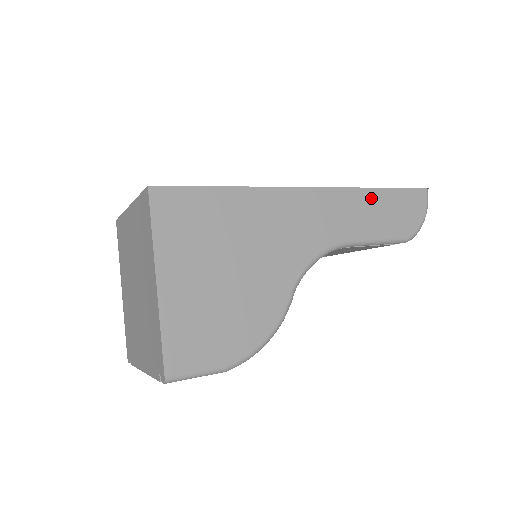
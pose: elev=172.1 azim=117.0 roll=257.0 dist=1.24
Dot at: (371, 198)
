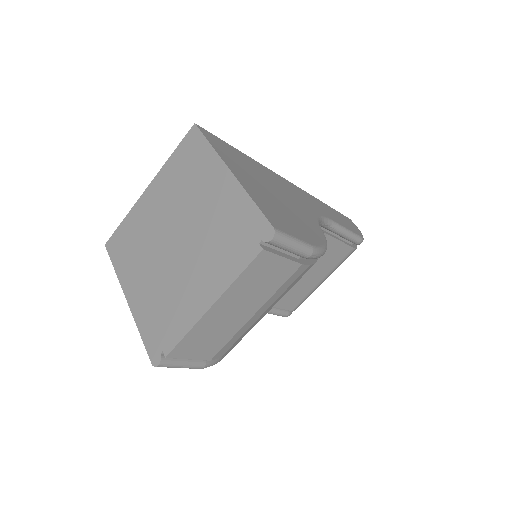
Dot at: (326, 207)
